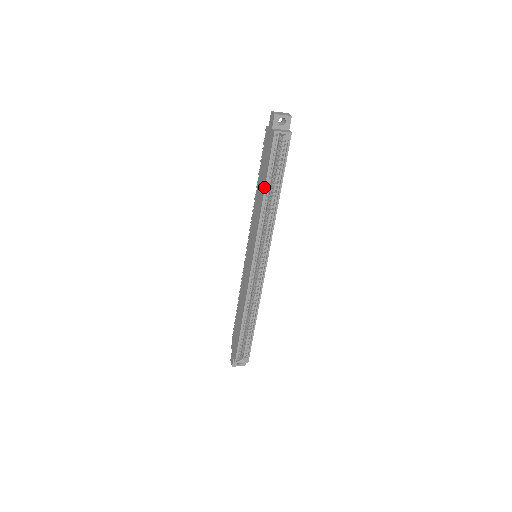
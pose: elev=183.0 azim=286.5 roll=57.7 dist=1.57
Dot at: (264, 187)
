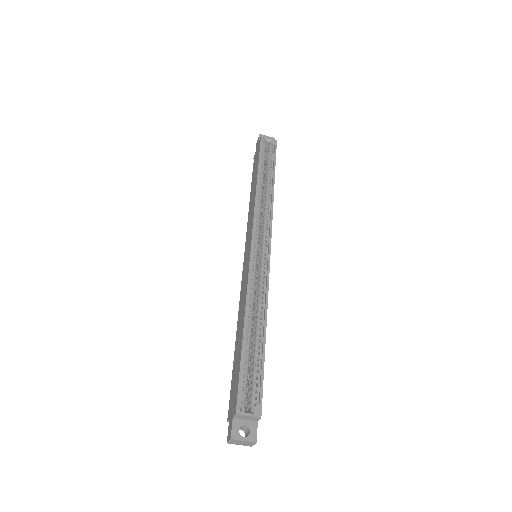
Dot at: (257, 173)
